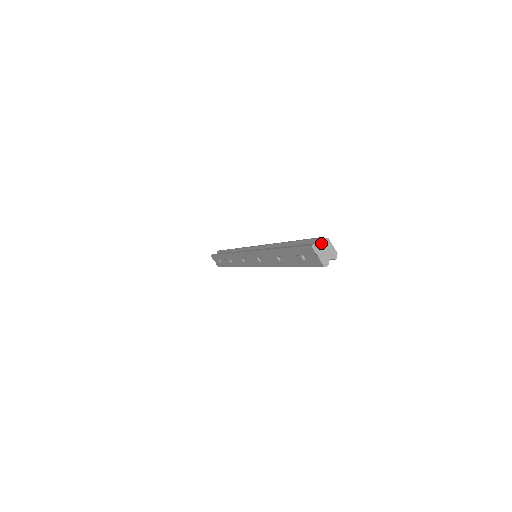
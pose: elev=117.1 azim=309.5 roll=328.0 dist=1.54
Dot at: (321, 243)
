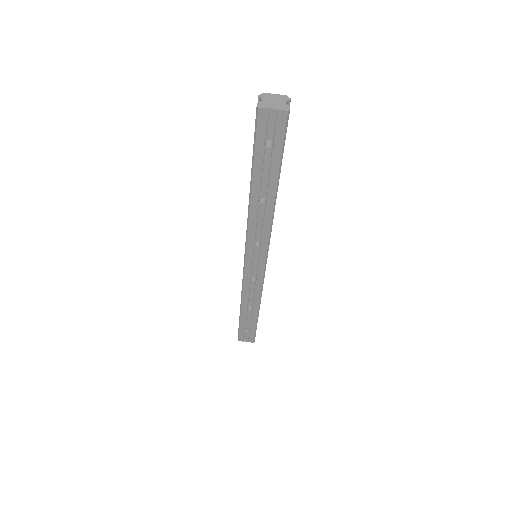
Dot at: (262, 100)
